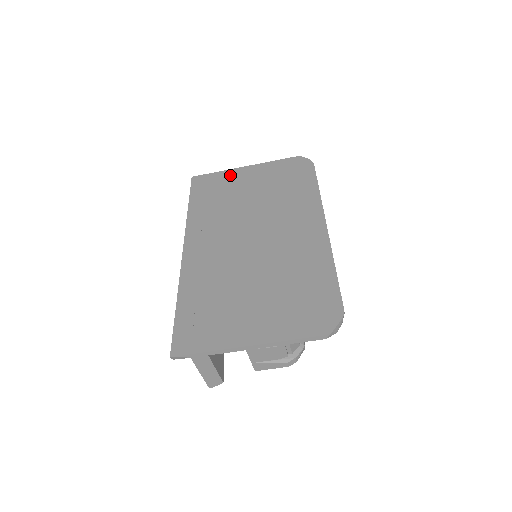
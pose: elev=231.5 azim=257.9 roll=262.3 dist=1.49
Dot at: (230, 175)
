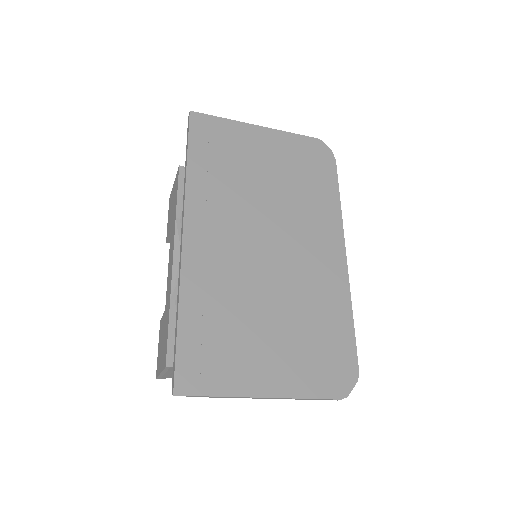
Dot at: (241, 132)
